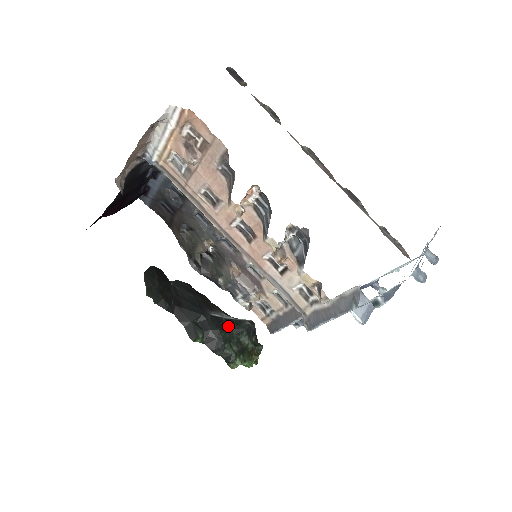
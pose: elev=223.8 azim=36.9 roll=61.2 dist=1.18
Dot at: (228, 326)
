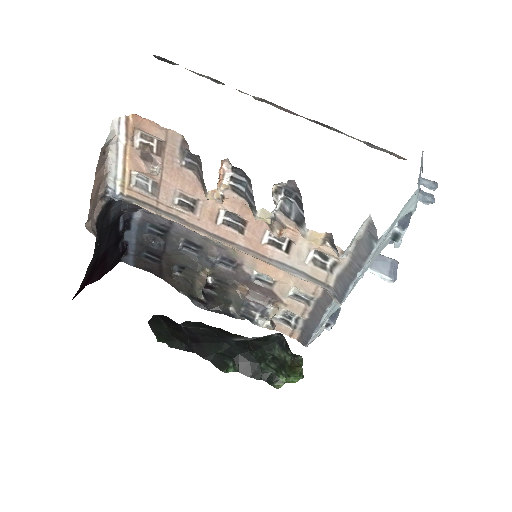
Dot at: (256, 345)
